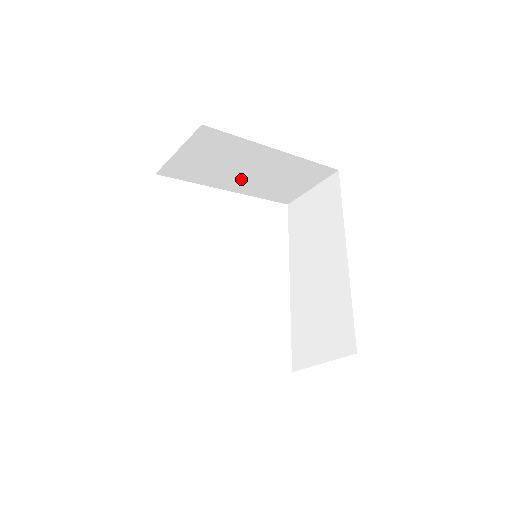
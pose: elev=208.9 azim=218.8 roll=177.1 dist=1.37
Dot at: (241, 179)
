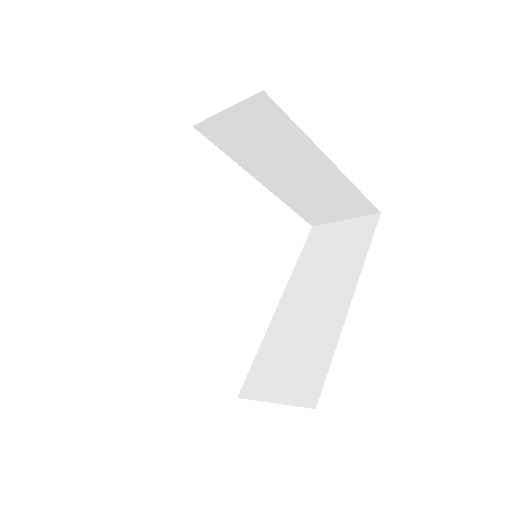
Dot at: (277, 175)
